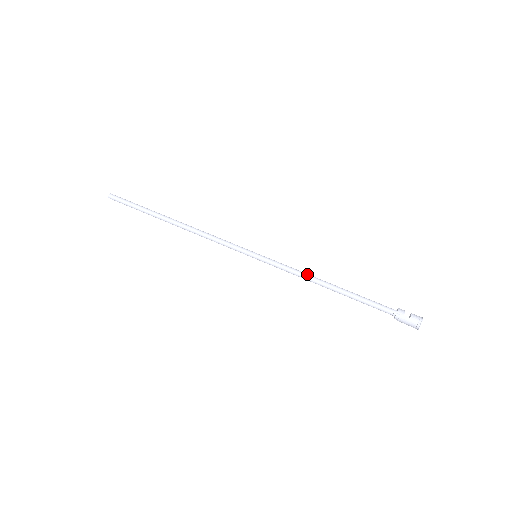
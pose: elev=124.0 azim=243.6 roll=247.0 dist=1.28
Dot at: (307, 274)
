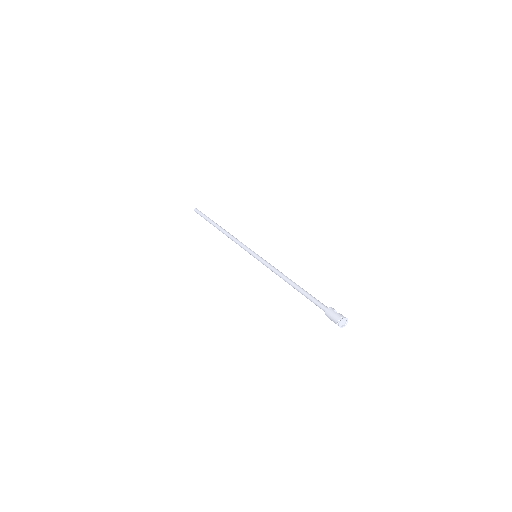
Dot at: occluded
